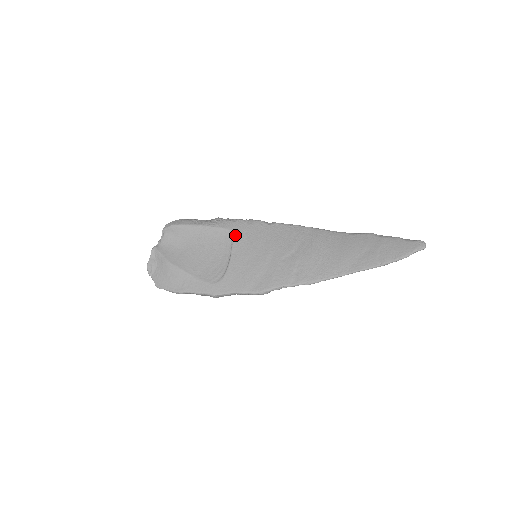
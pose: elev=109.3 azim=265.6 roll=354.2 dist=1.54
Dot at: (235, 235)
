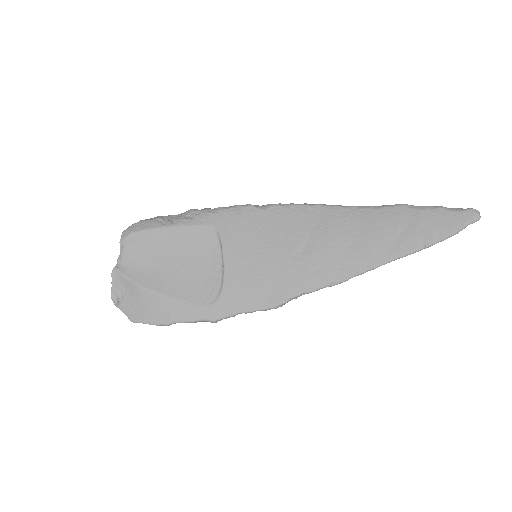
Dot at: (222, 233)
